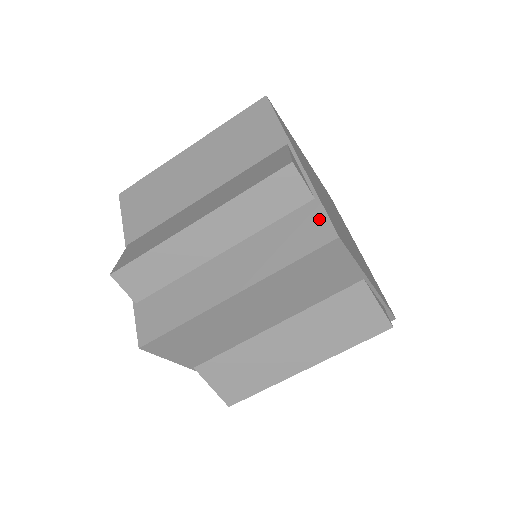
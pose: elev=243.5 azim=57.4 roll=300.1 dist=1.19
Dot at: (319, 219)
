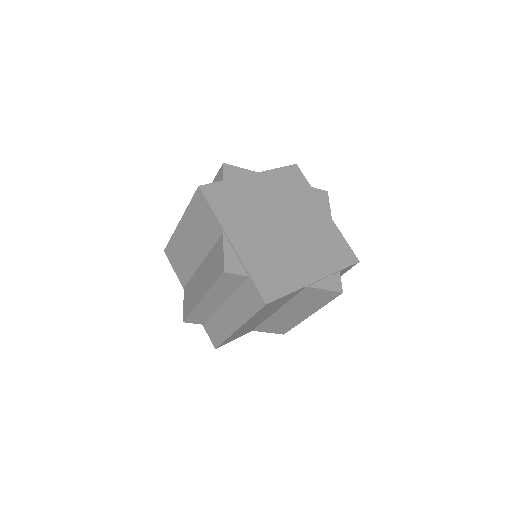
Dot at: (255, 291)
